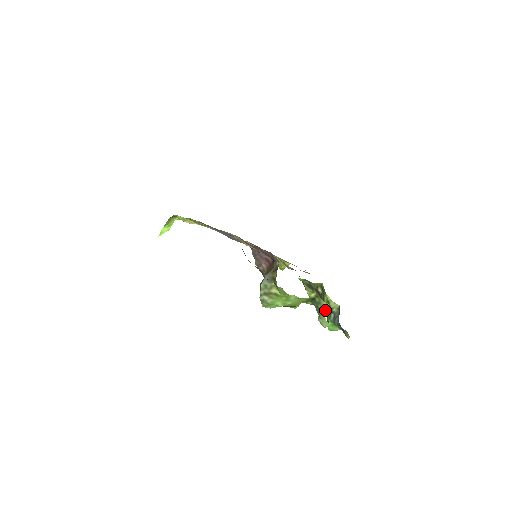
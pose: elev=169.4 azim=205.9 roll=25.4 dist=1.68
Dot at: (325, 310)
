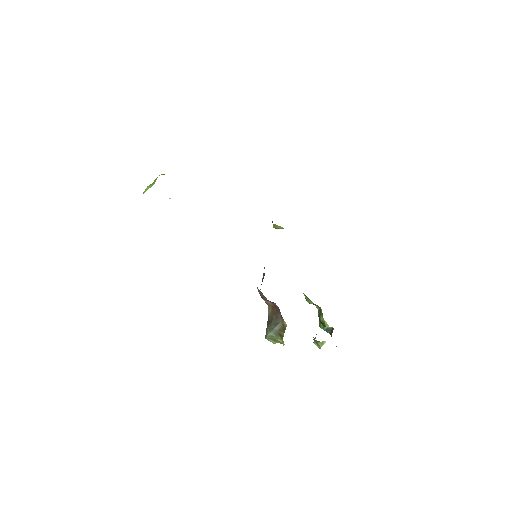
Dot at: (322, 344)
